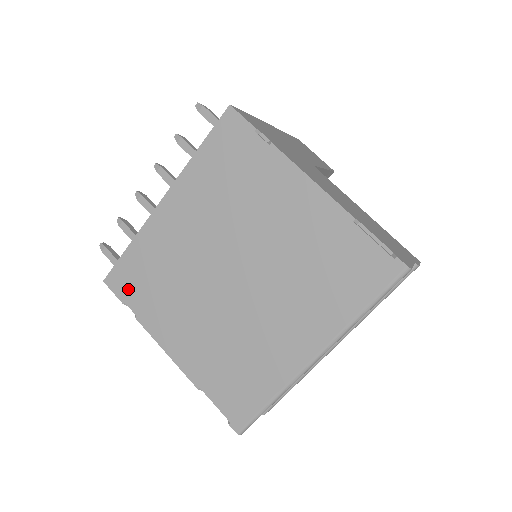
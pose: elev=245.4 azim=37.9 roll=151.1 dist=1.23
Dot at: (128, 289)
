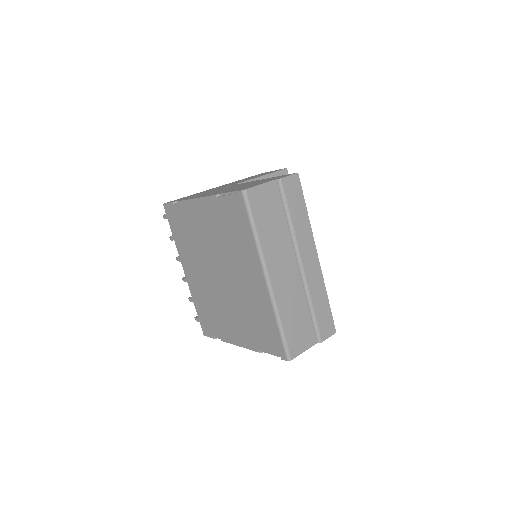
Dot at: (210, 329)
